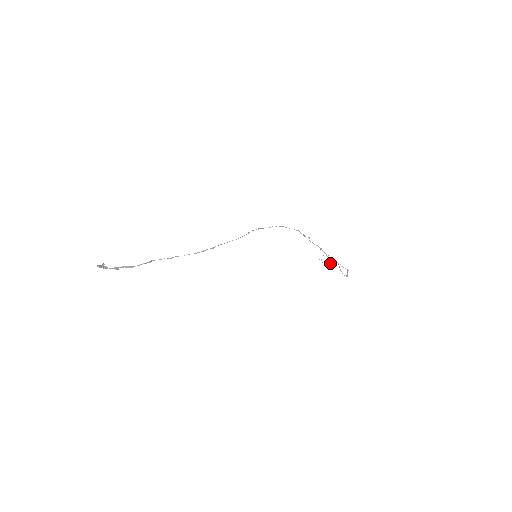
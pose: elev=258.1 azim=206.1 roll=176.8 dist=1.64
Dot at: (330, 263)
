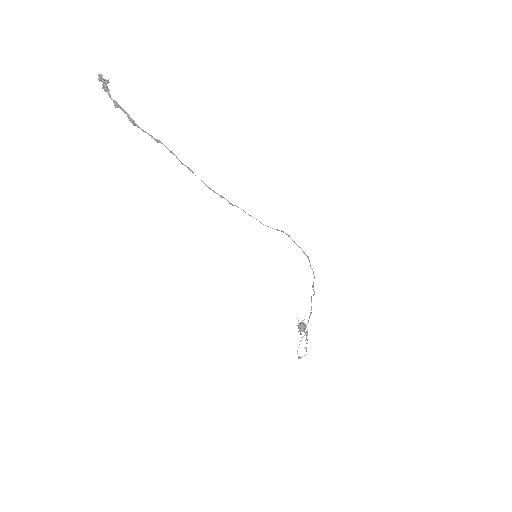
Dot at: (299, 327)
